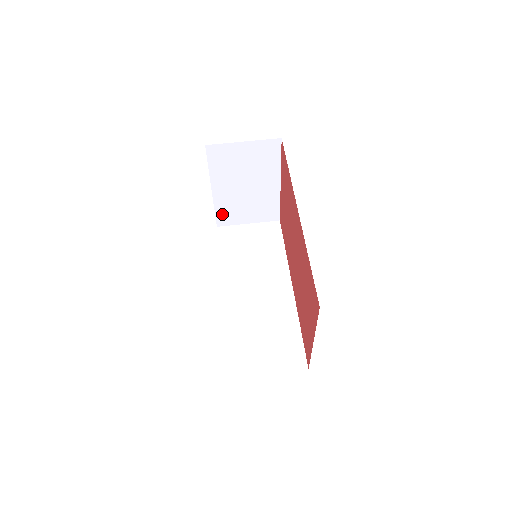
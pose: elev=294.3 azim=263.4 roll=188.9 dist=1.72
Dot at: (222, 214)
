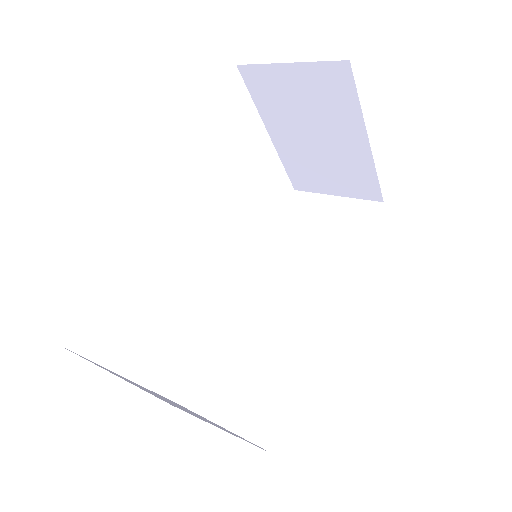
Dot at: (296, 174)
